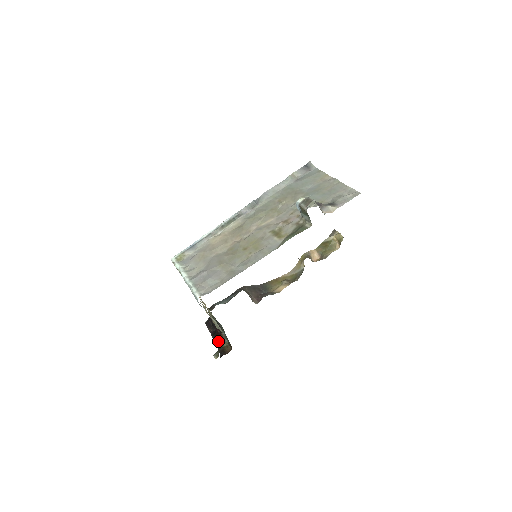
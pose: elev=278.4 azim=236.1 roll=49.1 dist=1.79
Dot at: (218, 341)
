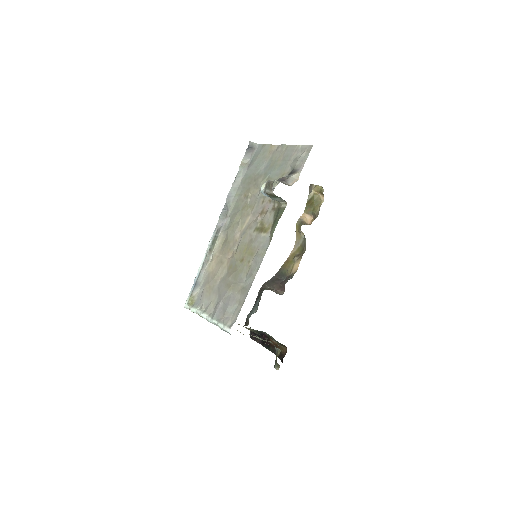
Dot at: (271, 347)
